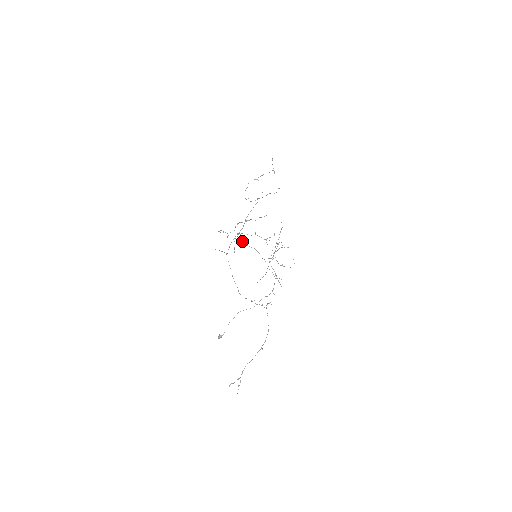
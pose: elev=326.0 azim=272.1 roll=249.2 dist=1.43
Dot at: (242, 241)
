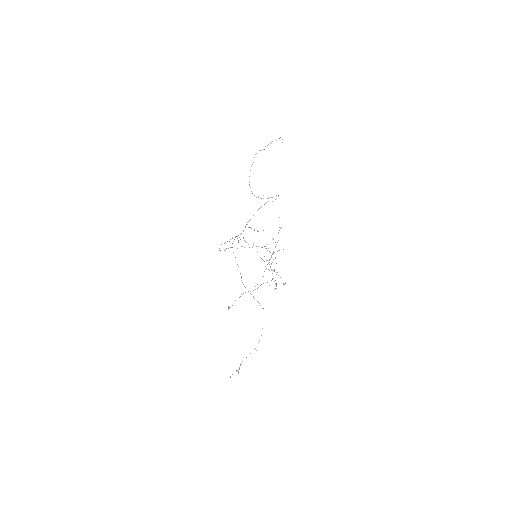
Dot at: (244, 240)
